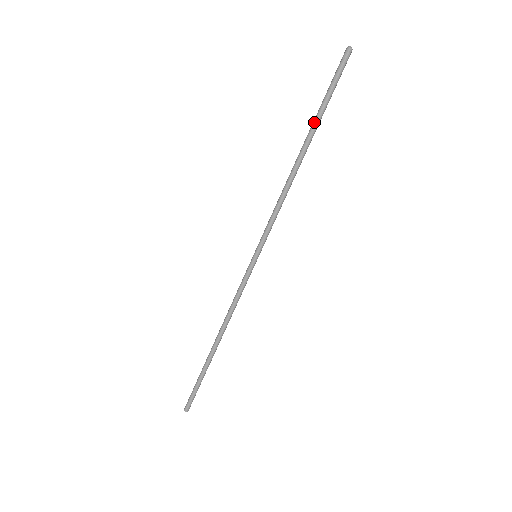
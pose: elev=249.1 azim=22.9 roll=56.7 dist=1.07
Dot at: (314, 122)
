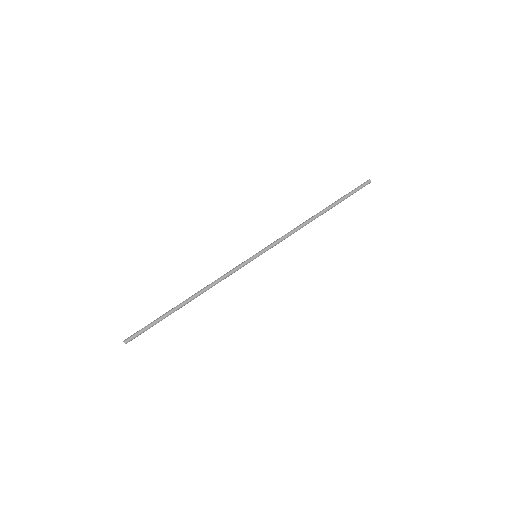
Dot at: (333, 203)
